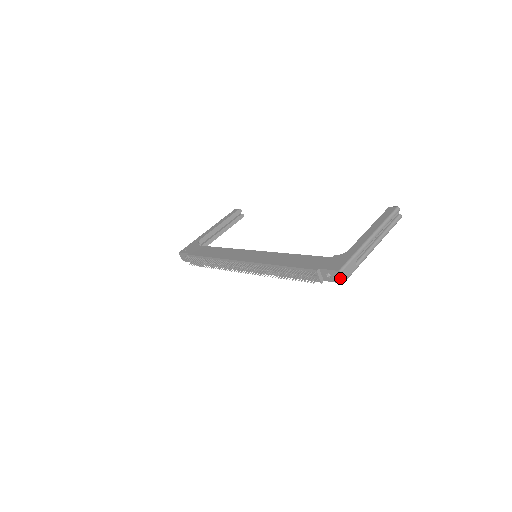
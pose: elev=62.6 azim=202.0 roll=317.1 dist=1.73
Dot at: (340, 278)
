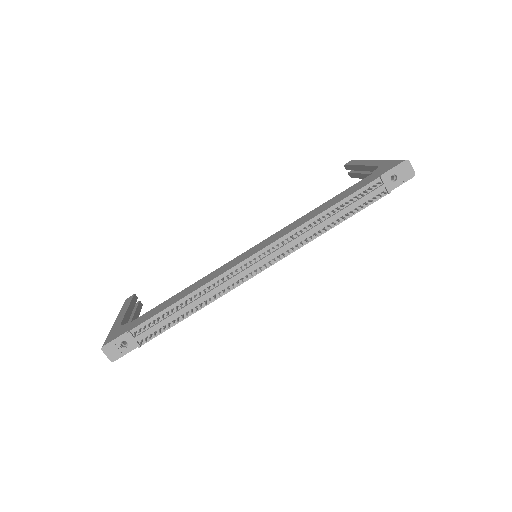
Dot at: (409, 170)
